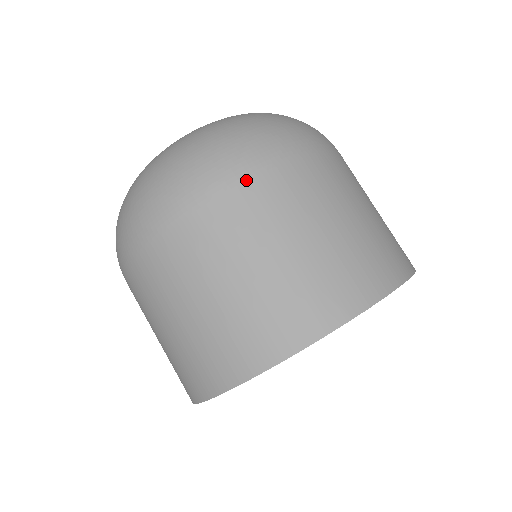
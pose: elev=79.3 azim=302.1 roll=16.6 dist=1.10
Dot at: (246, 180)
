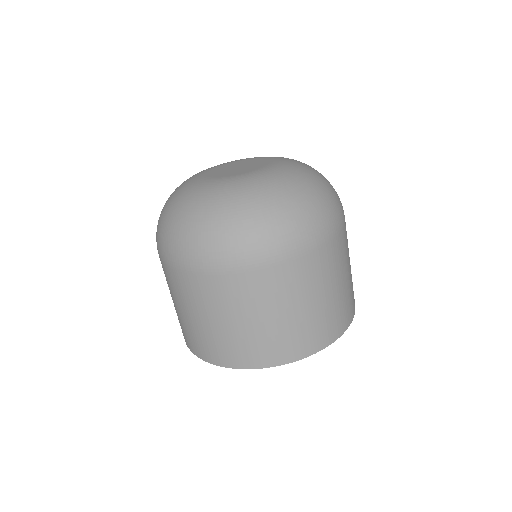
Dot at: (281, 264)
